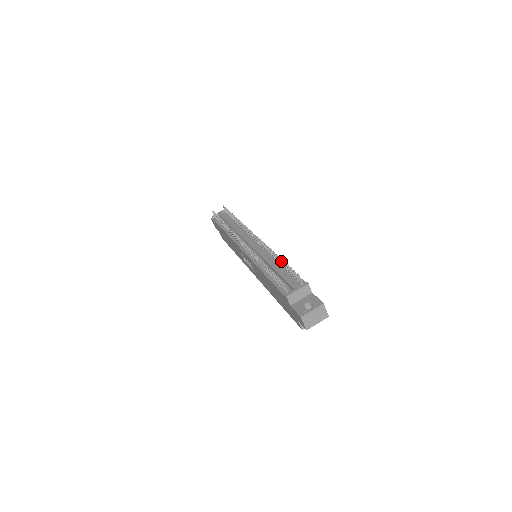
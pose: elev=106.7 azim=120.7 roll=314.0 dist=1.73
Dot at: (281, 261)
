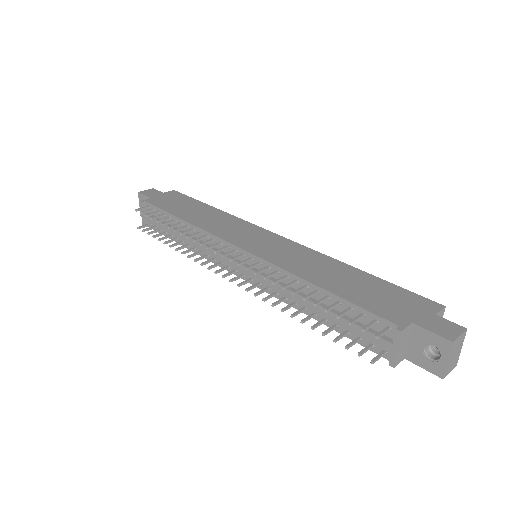
Dot at: occluded
